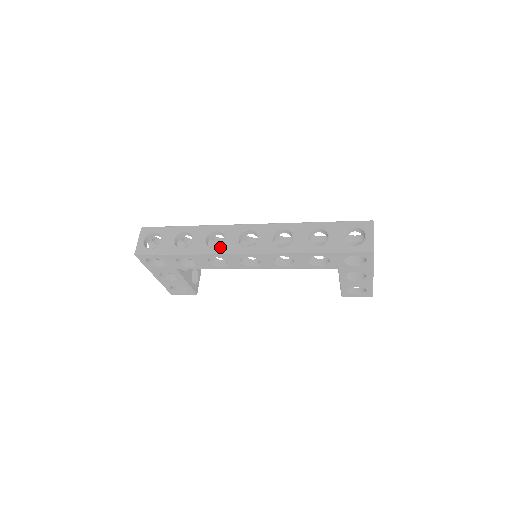
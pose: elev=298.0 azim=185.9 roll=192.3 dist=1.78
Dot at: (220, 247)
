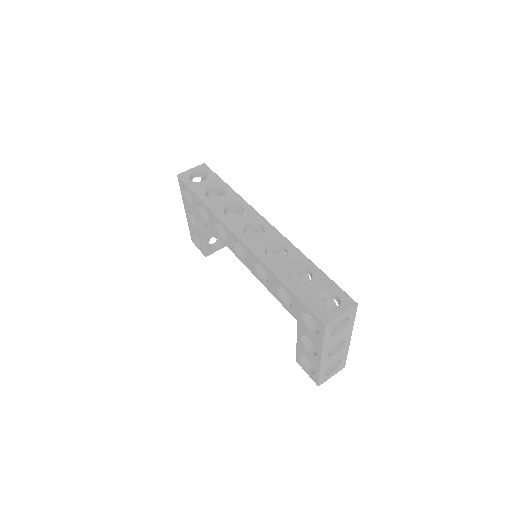
Dot at: (229, 218)
